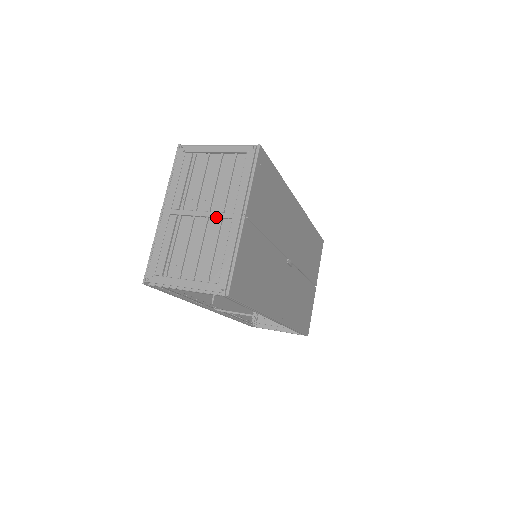
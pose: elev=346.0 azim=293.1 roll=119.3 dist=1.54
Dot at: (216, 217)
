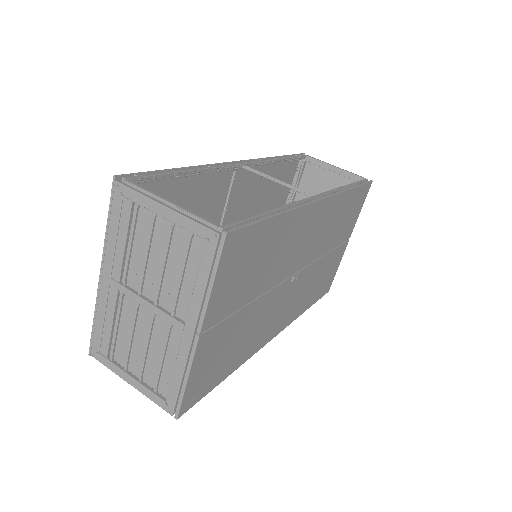
Dot at: (164, 318)
